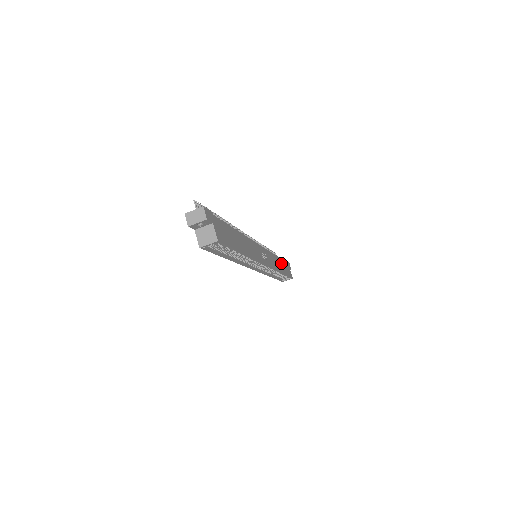
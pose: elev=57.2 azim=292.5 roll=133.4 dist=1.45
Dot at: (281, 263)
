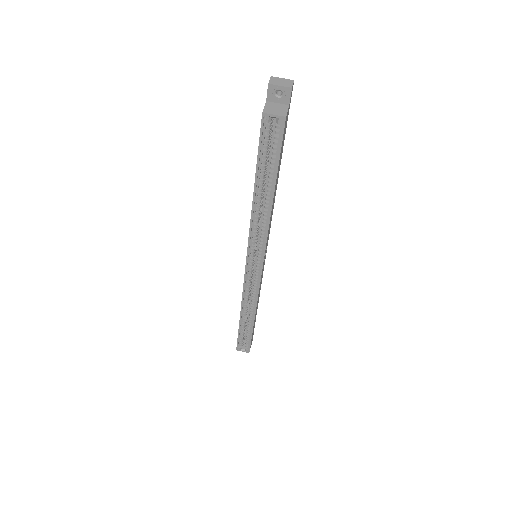
Dot at: occluded
